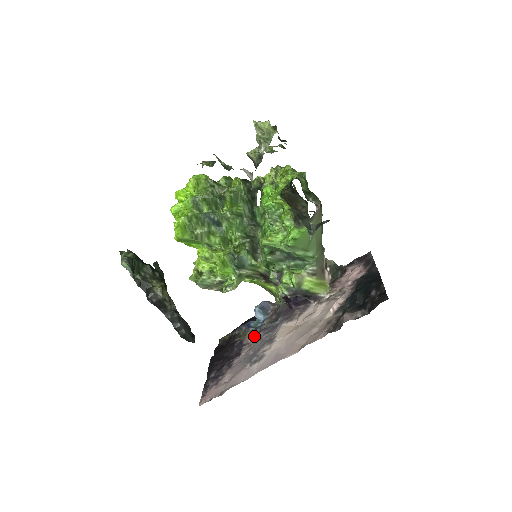
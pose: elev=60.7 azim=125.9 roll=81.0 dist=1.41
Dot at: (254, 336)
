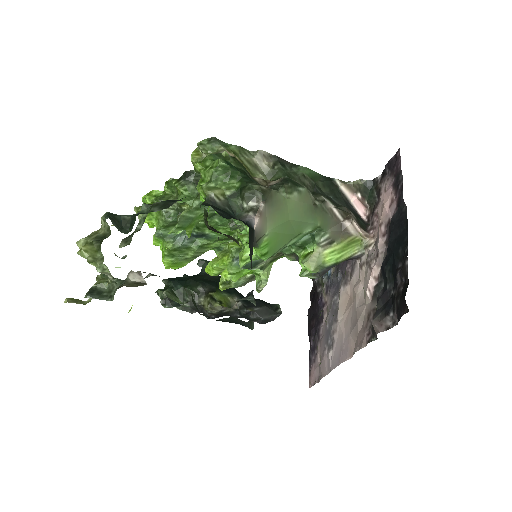
Dot at: (328, 292)
